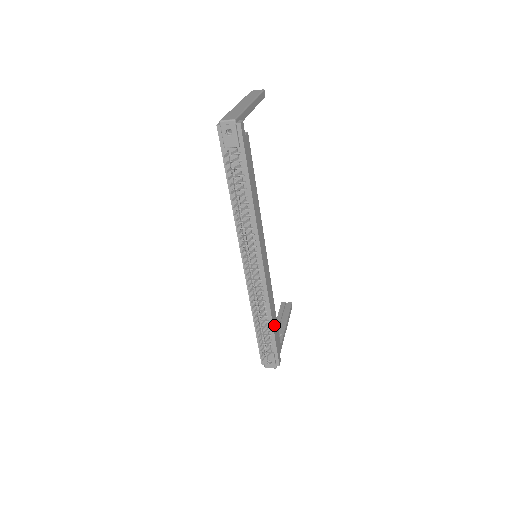
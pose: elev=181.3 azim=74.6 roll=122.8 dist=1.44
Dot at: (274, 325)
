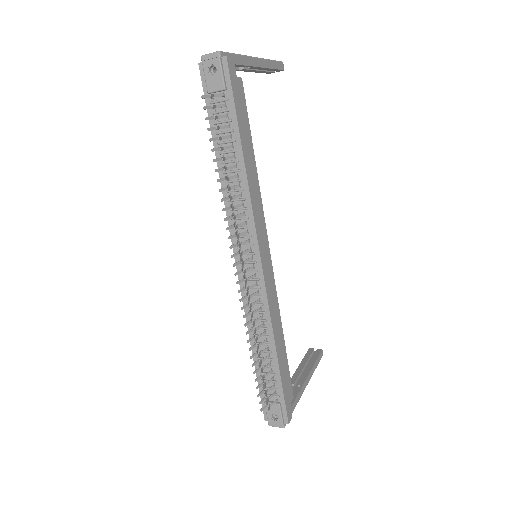
Dot at: (280, 360)
